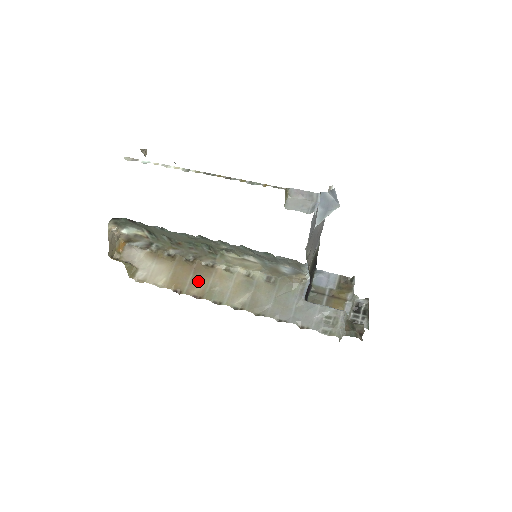
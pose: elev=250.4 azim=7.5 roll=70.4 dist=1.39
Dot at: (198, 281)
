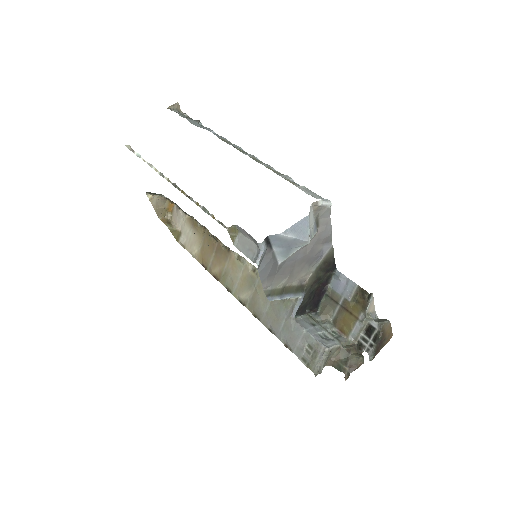
Dot at: (217, 262)
